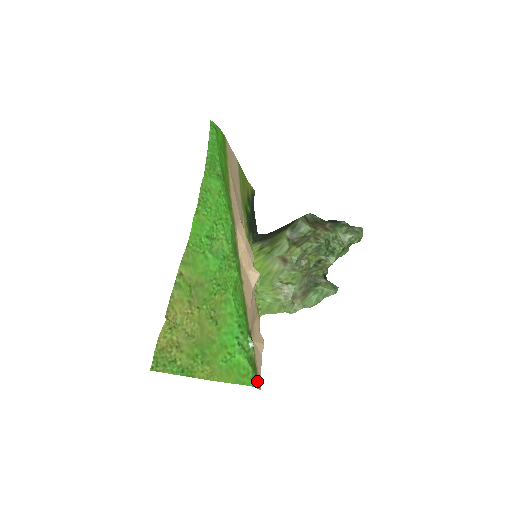
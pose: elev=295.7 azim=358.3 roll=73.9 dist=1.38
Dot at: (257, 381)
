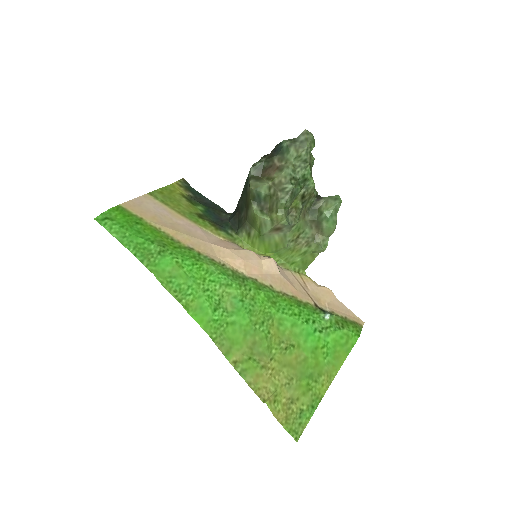
Dot at: (356, 325)
